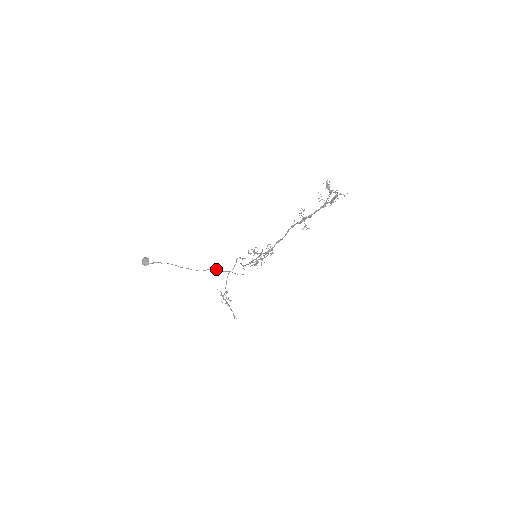
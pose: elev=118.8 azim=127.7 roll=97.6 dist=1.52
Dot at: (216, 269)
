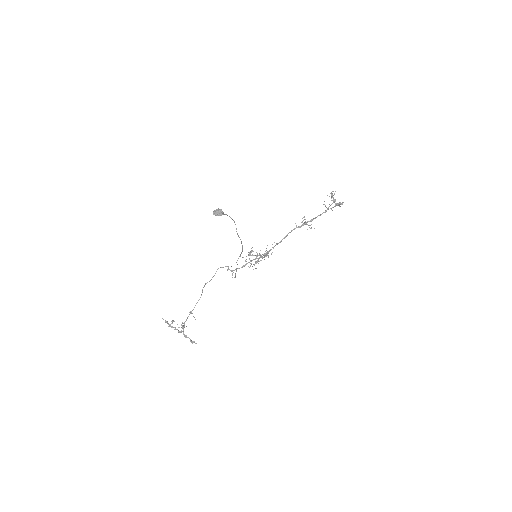
Dot at: (241, 252)
